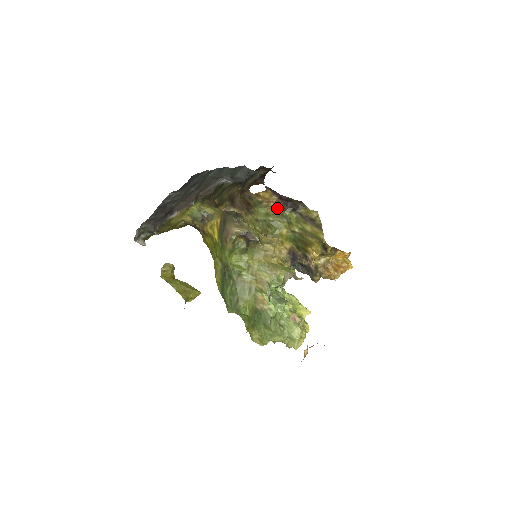
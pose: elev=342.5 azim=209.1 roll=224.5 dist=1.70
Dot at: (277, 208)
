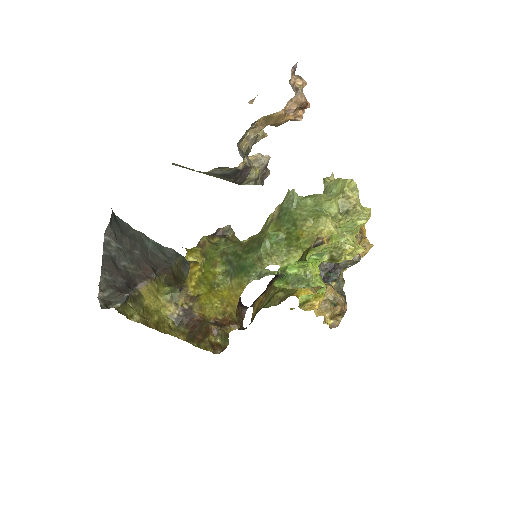
Dot at: (269, 290)
